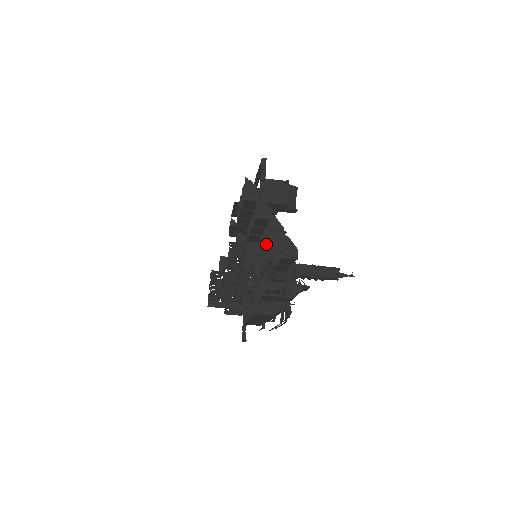
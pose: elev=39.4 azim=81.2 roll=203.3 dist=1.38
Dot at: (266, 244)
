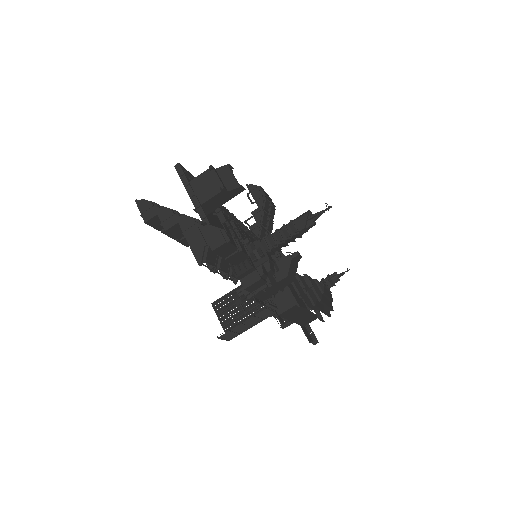
Dot at: occluded
